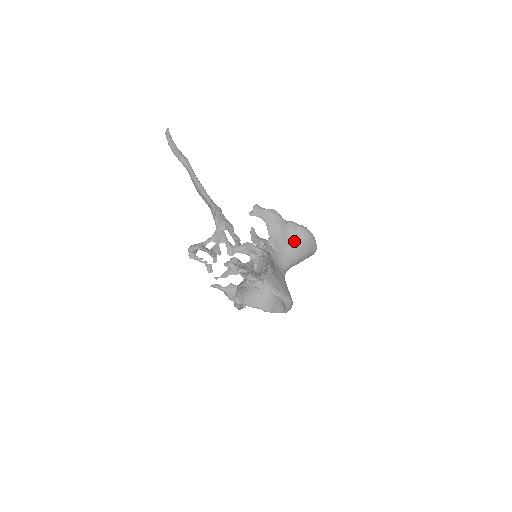
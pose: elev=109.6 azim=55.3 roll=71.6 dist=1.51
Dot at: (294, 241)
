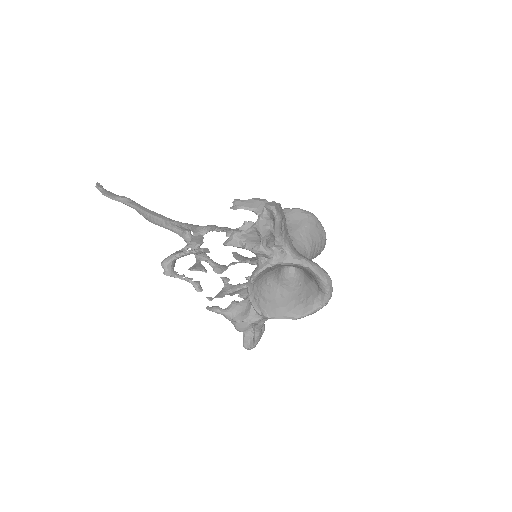
Dot at: (298, 225)
